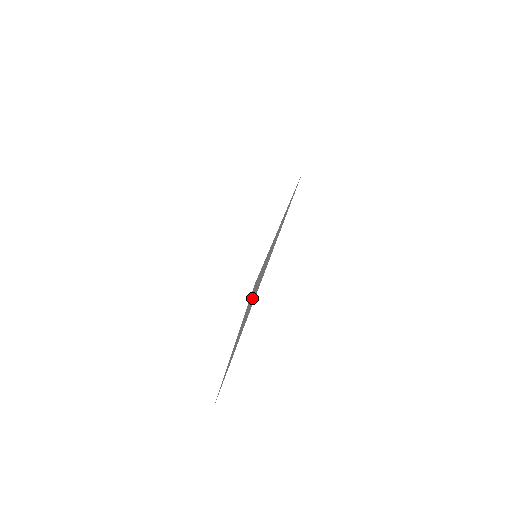
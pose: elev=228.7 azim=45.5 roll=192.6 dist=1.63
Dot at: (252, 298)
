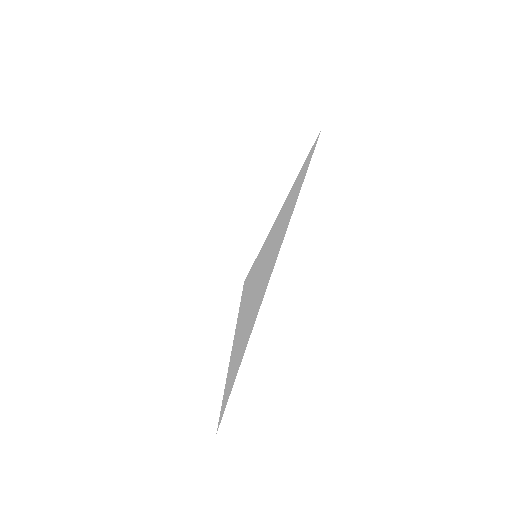
Dot at: (249, 310)
